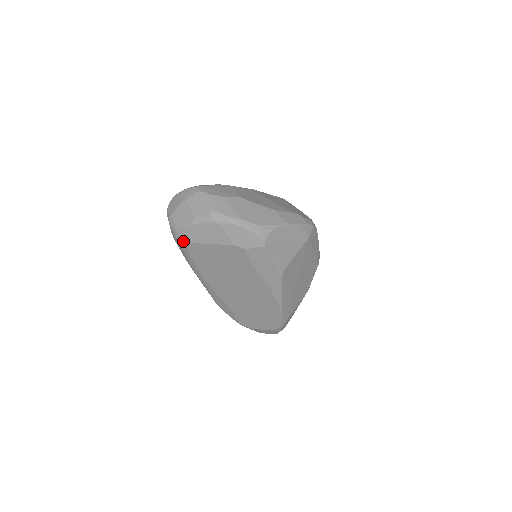
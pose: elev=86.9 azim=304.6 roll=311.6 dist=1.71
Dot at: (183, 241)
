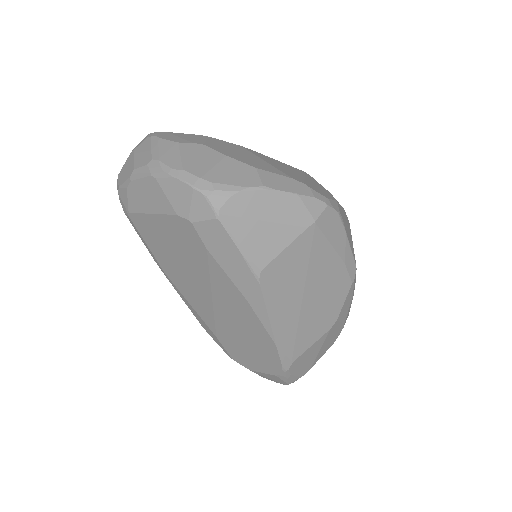
Dot at: (126, 210)
